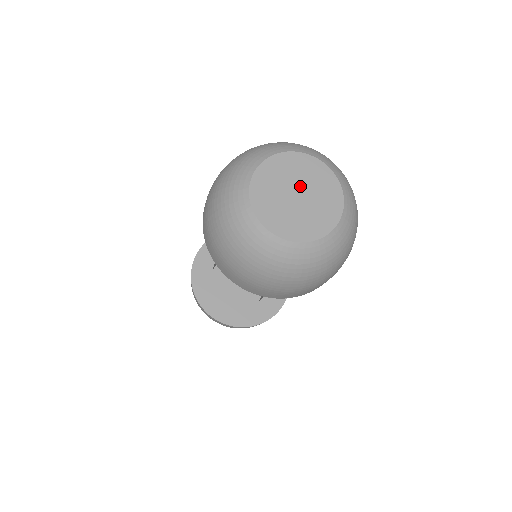
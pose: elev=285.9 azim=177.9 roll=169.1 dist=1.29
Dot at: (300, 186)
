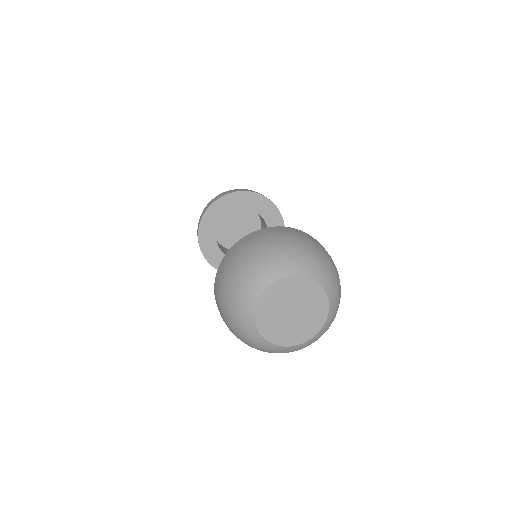
Dot at: (289, 305)
